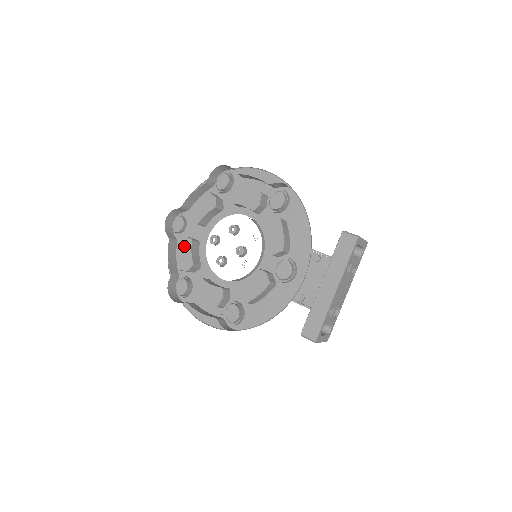
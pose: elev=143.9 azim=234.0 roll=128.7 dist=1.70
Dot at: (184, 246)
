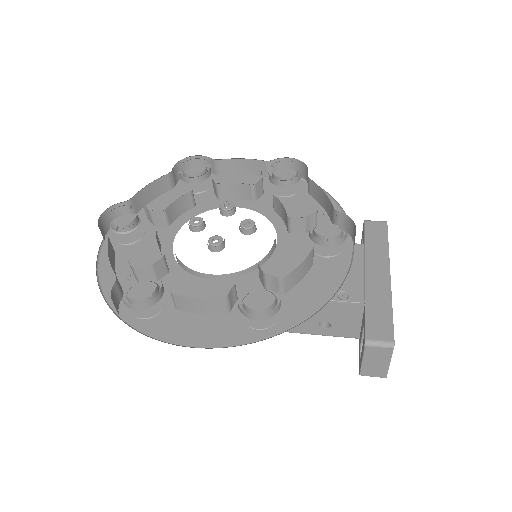
Dot at: (129, 256)
